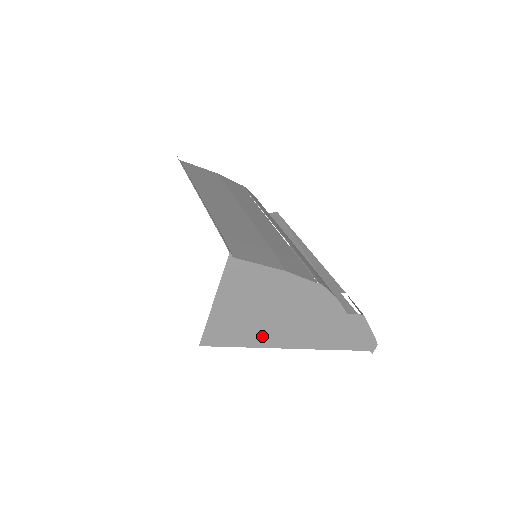
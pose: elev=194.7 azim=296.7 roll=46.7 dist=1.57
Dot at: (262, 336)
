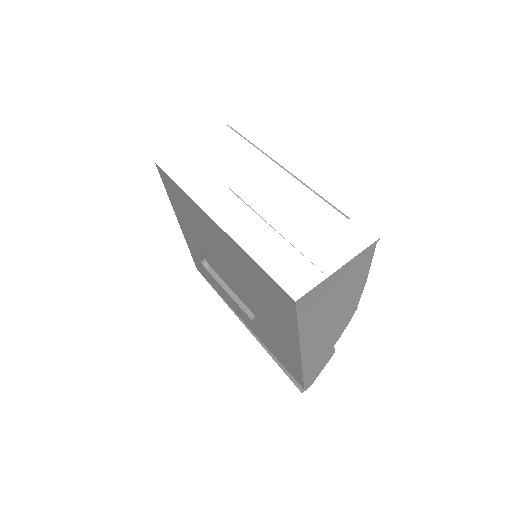
Dot at: (310, 326)
